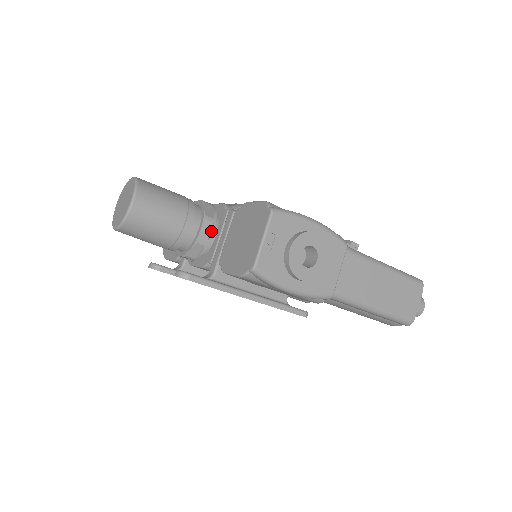
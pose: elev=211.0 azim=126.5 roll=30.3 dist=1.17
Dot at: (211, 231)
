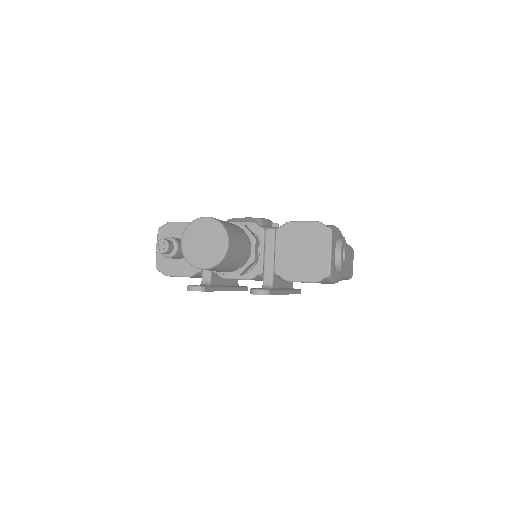
Dot at: (259, 249)
